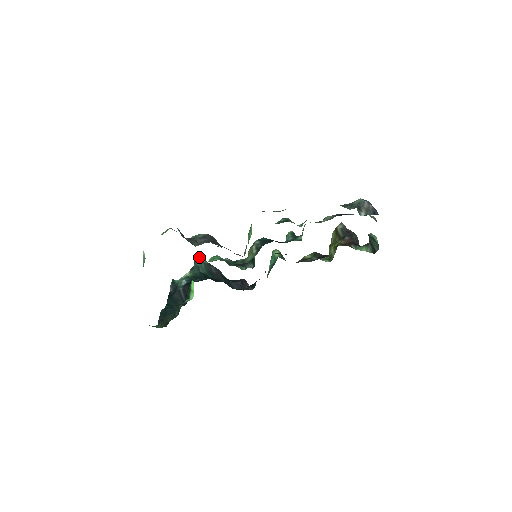
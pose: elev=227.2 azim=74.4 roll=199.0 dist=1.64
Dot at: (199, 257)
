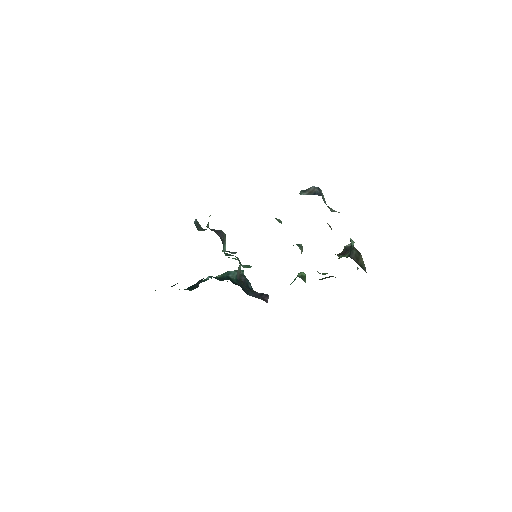
Dot at: occluded
